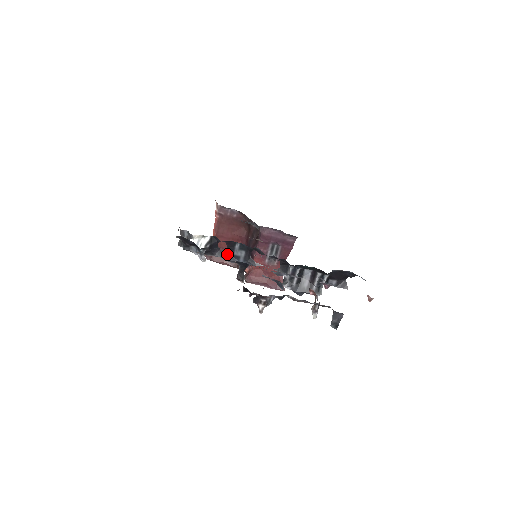
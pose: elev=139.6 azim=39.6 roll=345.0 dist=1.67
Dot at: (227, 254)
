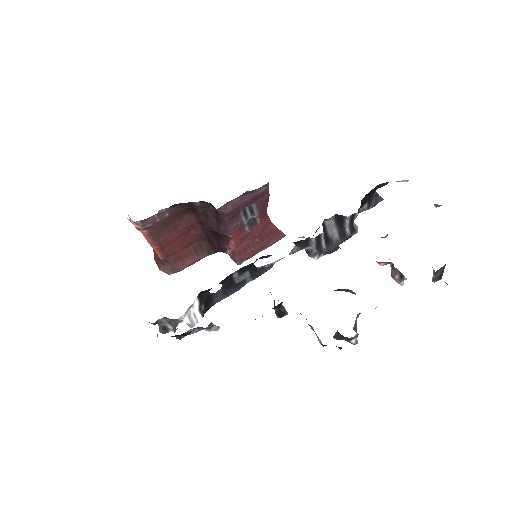
Dot at: (227, 290)
